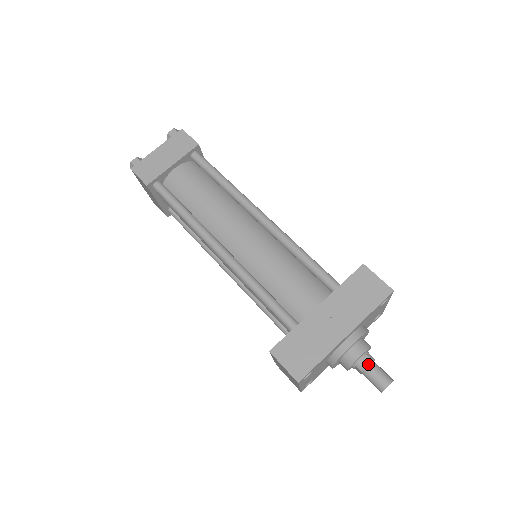
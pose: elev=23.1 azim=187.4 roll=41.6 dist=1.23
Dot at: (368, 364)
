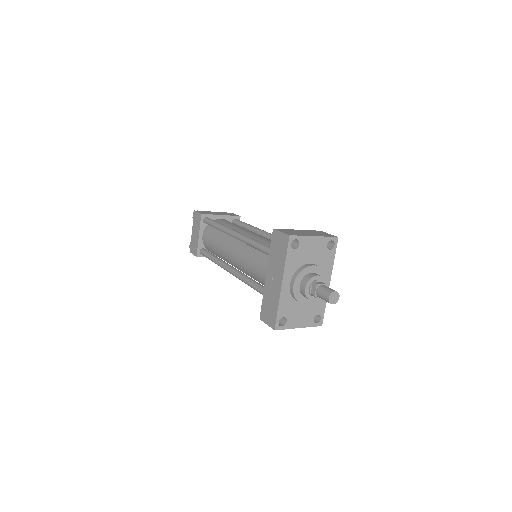
Dot at: (315, 290)
